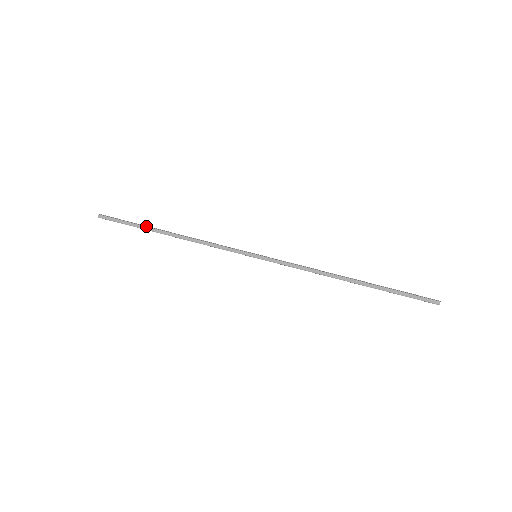
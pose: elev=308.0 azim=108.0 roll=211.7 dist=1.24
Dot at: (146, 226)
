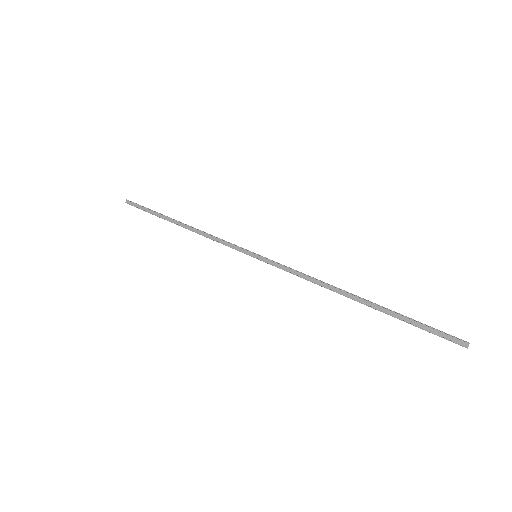
Dot at: (162, 214)
